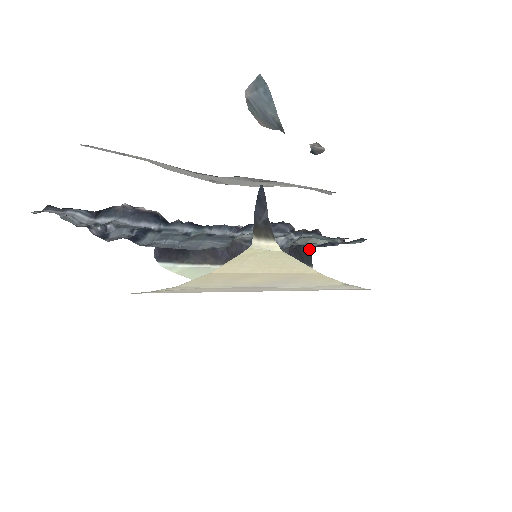
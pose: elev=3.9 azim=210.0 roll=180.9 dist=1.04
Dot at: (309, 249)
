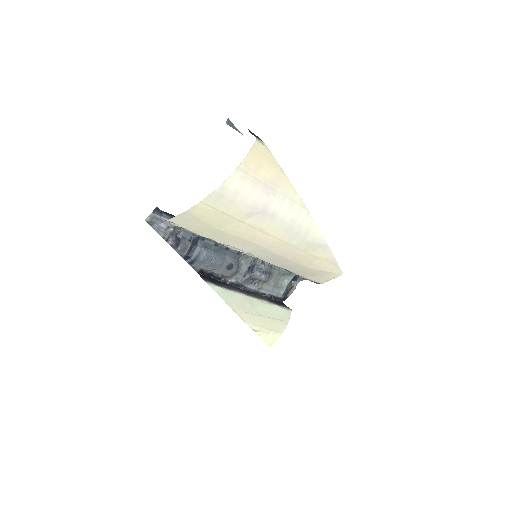
Dot at: (282, 303)
